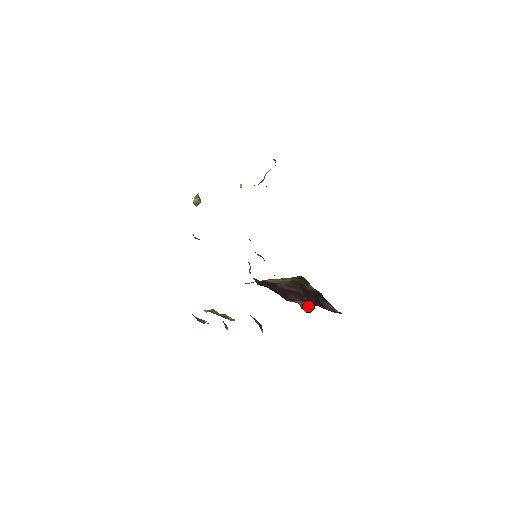
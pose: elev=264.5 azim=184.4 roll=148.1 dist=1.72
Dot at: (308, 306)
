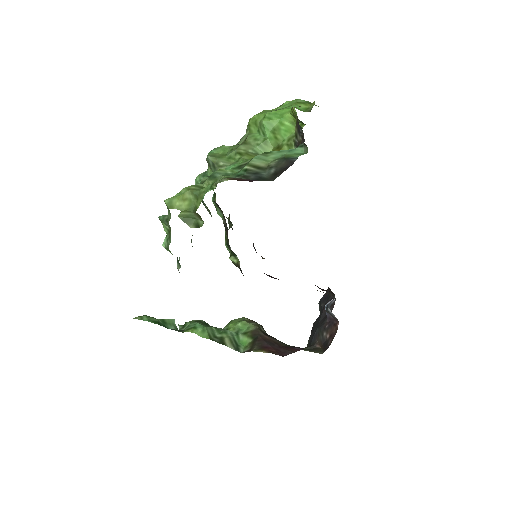
Dot at: occluded
